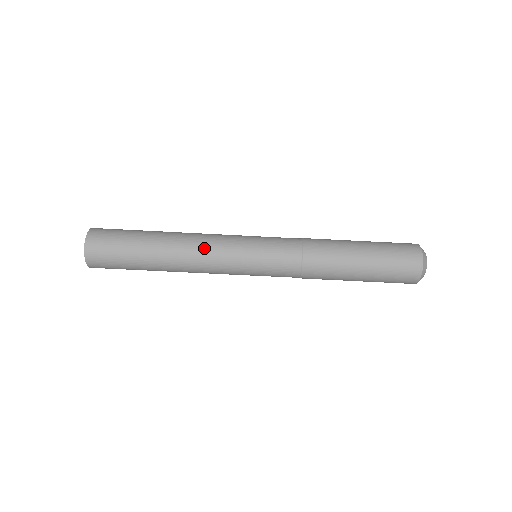
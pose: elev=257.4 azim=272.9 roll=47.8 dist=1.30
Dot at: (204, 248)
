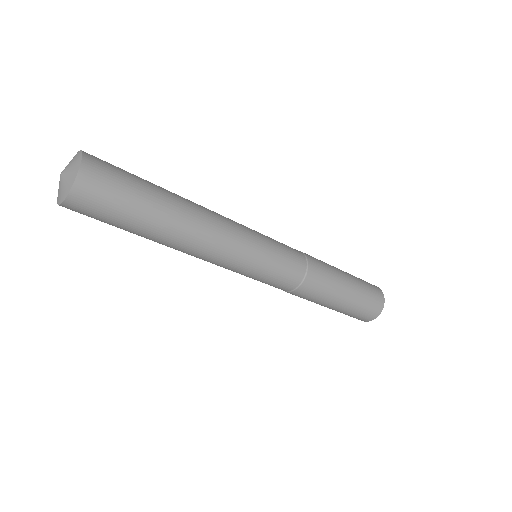
Dot at: (219, 244)
